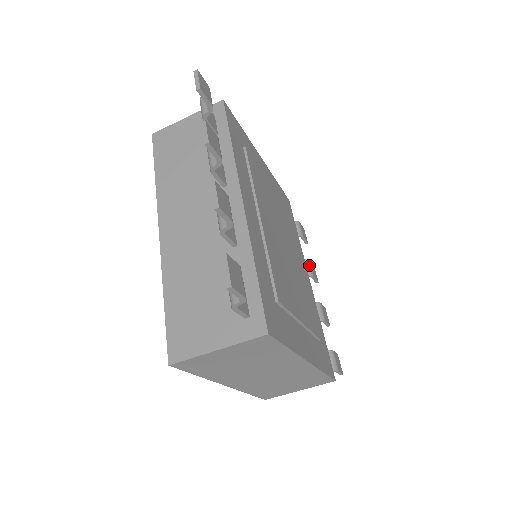
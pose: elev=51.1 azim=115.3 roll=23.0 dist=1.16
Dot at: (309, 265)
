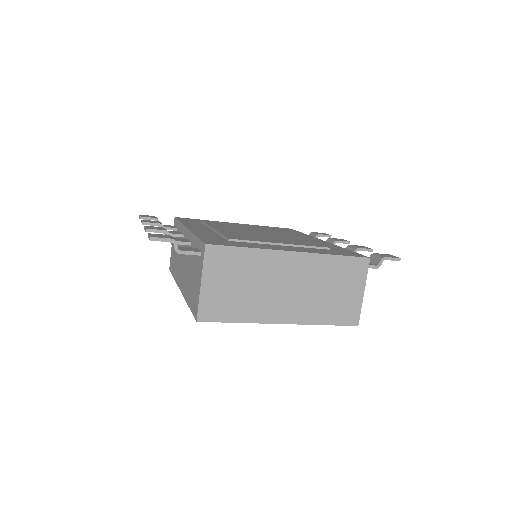
Dot at: (330, 240)
